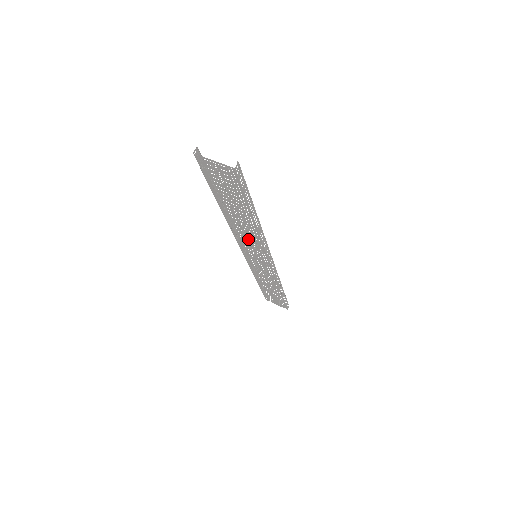
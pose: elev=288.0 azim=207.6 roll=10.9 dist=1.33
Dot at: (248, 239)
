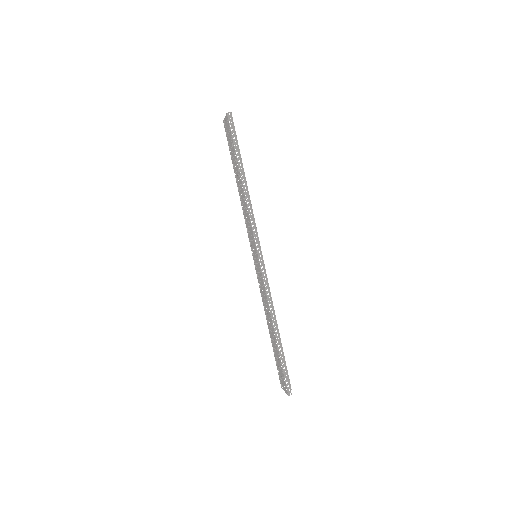
Dot at: occluded
